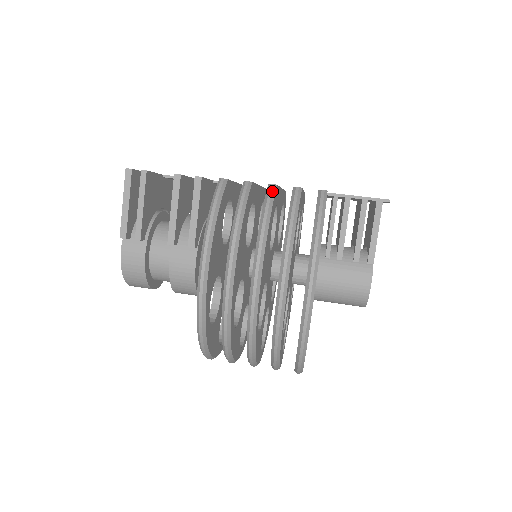
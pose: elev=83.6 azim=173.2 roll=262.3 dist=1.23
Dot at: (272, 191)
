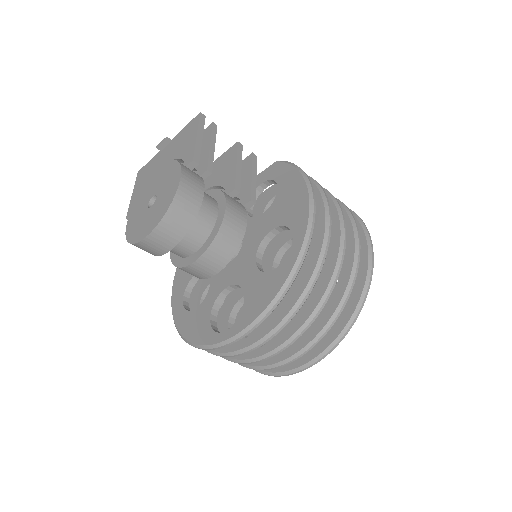
Dot at: occluded
